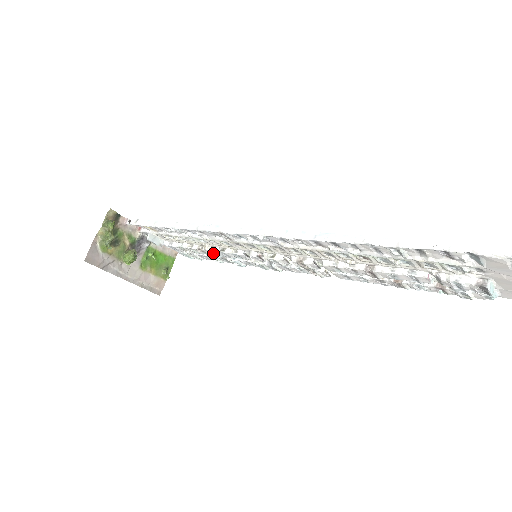
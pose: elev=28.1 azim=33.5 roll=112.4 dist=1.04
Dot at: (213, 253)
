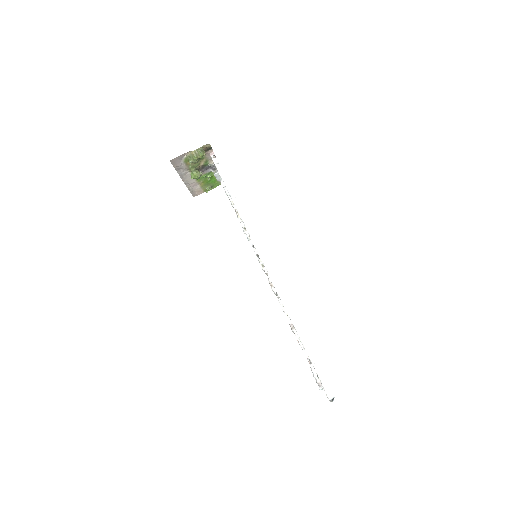
Dot at: occluded
